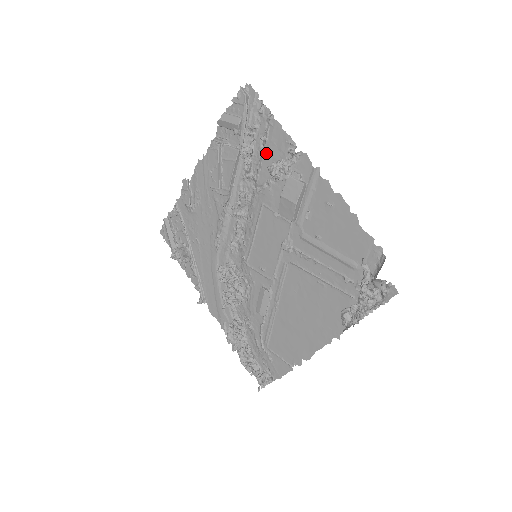
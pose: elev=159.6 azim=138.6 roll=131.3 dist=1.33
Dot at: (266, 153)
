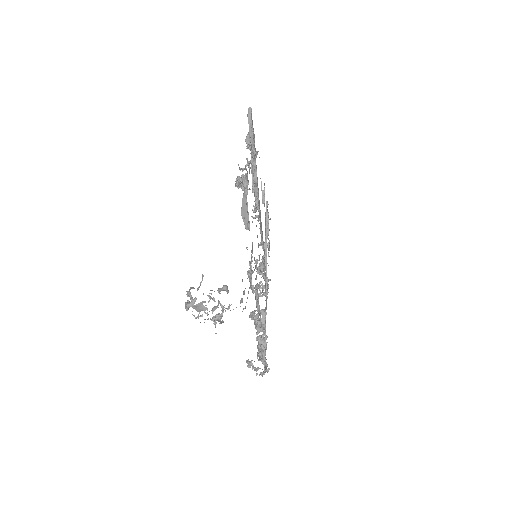
Dot at: occluded
